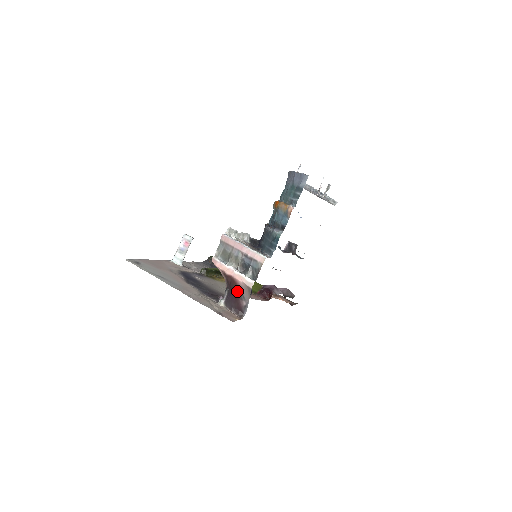
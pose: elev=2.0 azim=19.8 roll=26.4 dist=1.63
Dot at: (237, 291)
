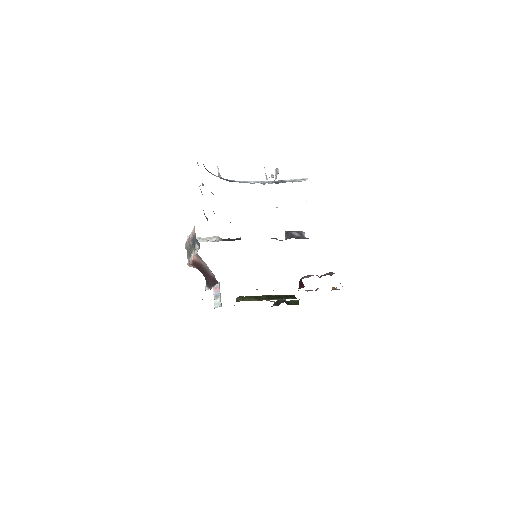
Dot at: (202, 268)
